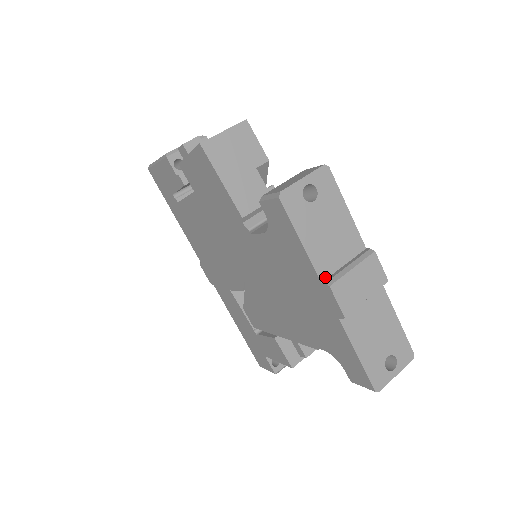
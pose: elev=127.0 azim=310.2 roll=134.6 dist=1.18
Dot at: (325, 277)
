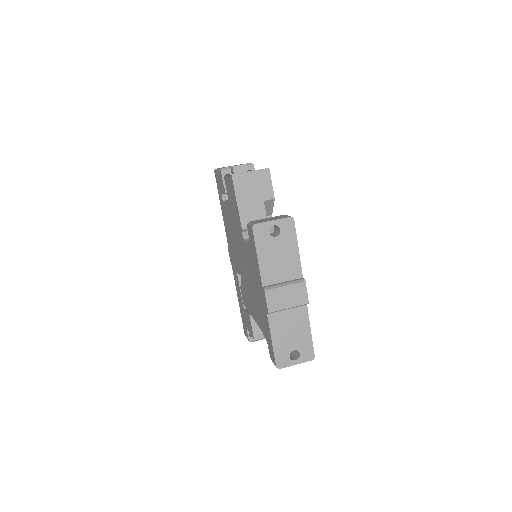
Dot at: (266, 284)
